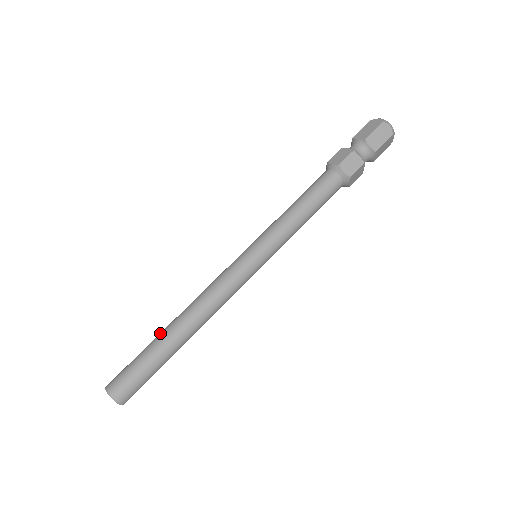
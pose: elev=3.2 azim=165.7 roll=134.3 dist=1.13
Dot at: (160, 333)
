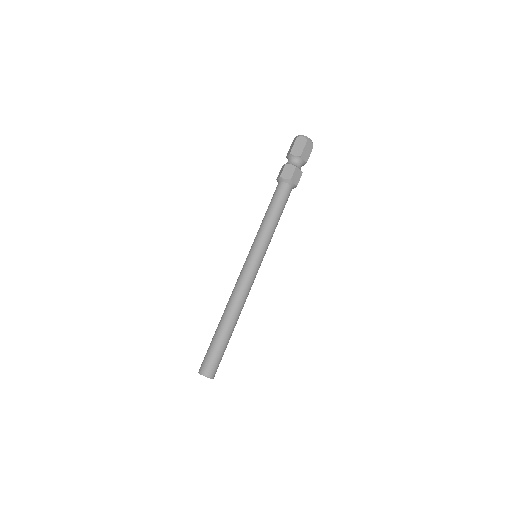
Dot at: (219, 328)
